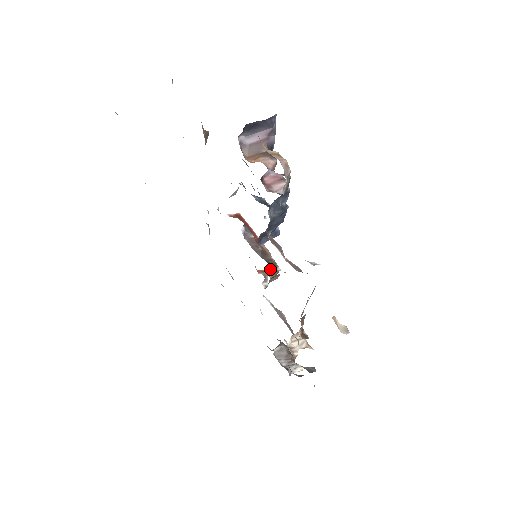
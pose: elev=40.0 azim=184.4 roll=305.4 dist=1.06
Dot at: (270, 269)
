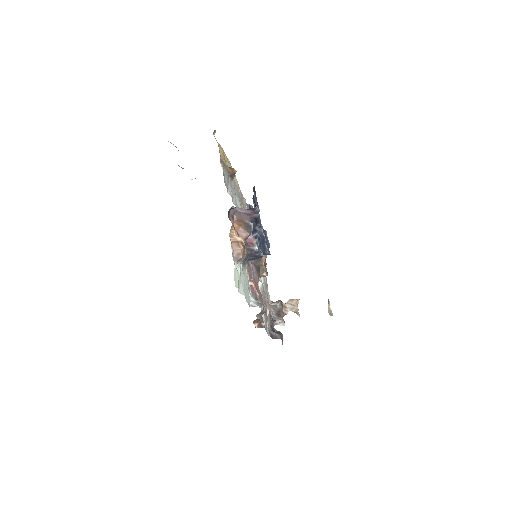
Dot at: occluded
